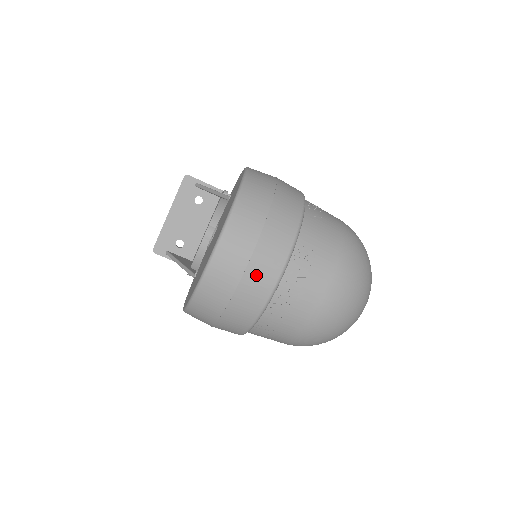
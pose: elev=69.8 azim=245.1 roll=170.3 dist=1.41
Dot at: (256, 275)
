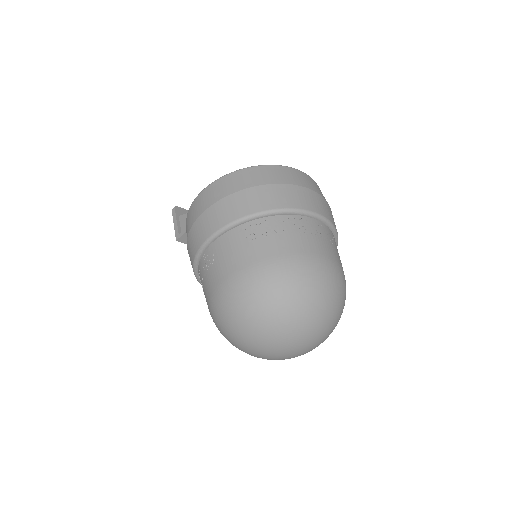
Dot at: (312, 197)
